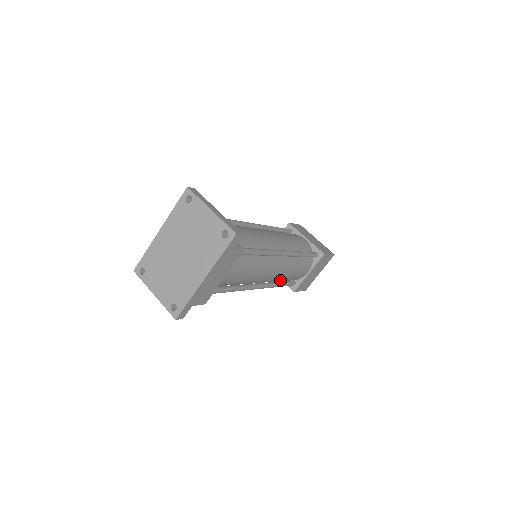
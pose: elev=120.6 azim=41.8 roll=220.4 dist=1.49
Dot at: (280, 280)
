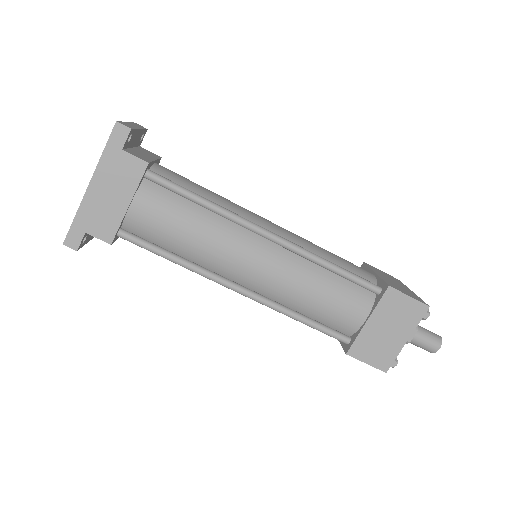
Dot at: (296, 304)
